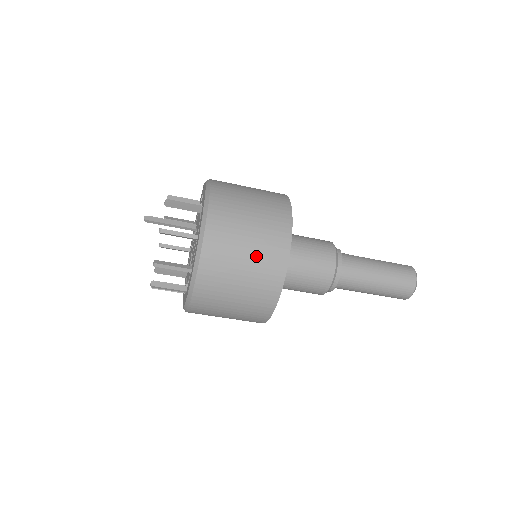
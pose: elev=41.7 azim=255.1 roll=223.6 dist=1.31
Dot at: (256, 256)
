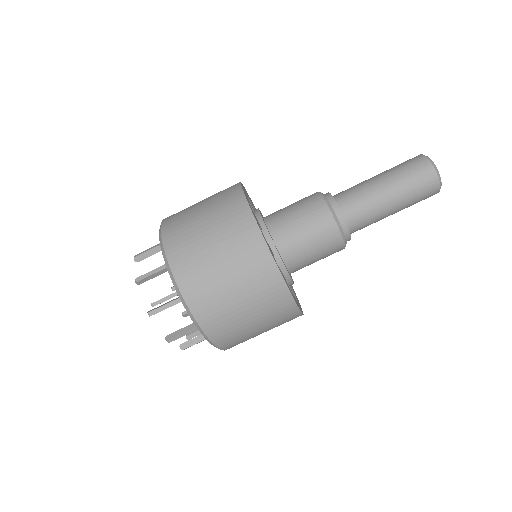
Dot at: (211, 204)
